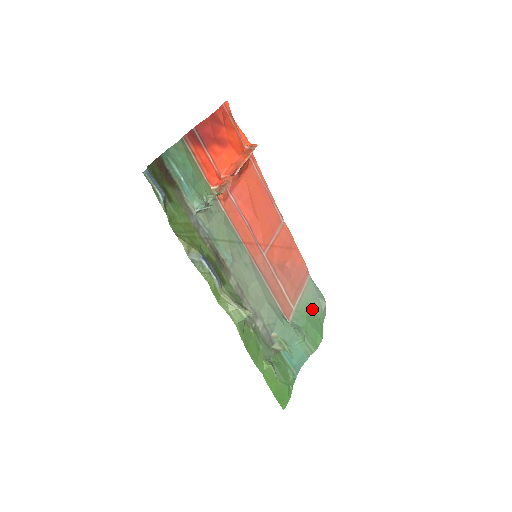
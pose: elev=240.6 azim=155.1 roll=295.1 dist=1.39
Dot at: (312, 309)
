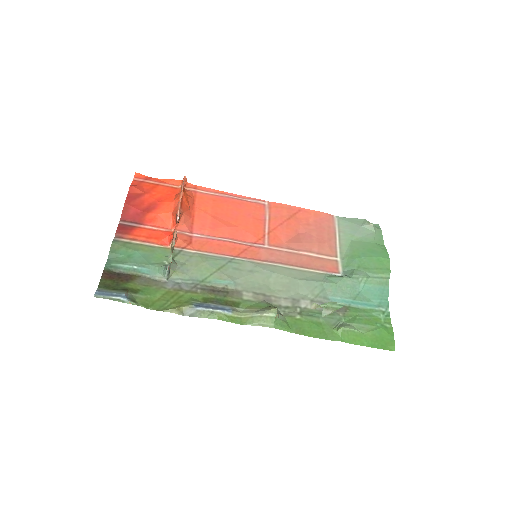
Dot at: (360, 242)
